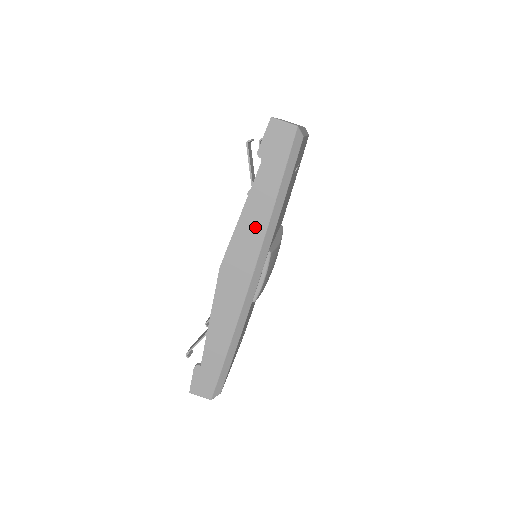
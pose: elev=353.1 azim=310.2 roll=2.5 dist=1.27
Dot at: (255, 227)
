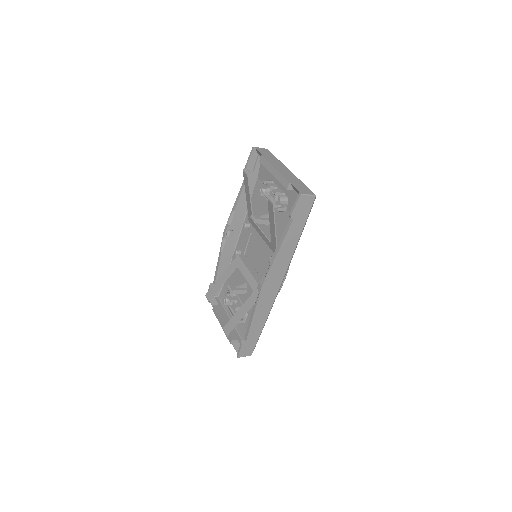
Dot at: (285, 257)
